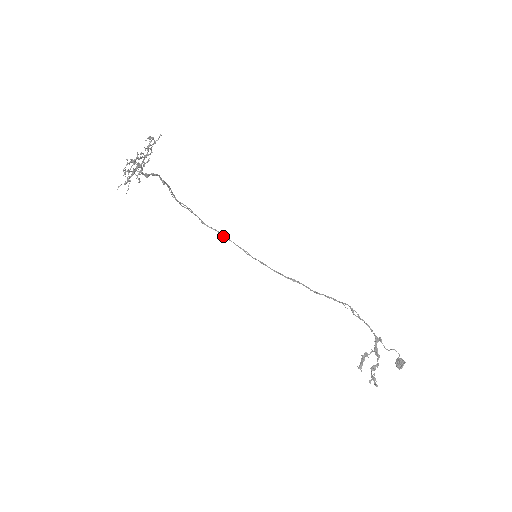
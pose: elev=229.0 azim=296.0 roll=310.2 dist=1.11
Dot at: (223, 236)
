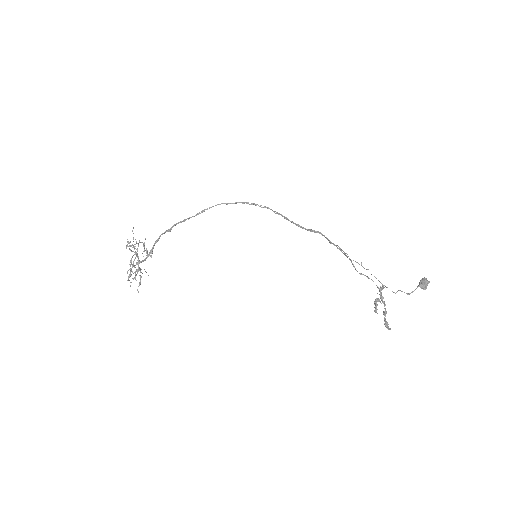
Dot at: occluded
